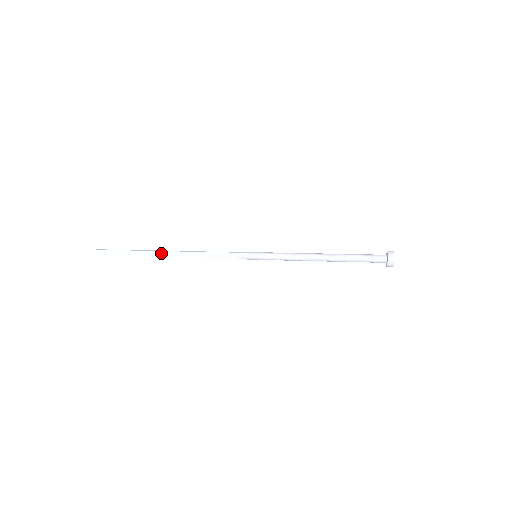
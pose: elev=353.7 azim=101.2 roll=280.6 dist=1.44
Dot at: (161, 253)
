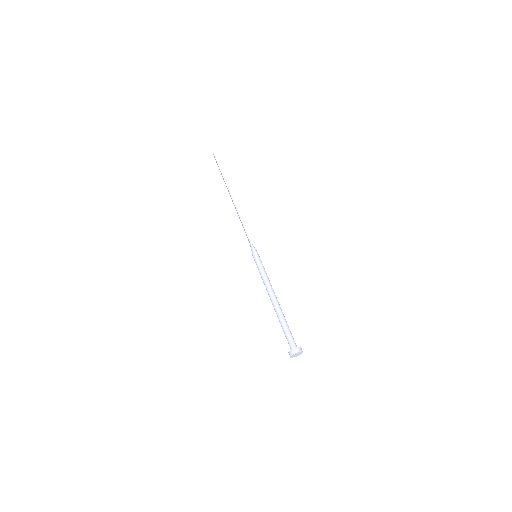
Dot at: (230, 194)
